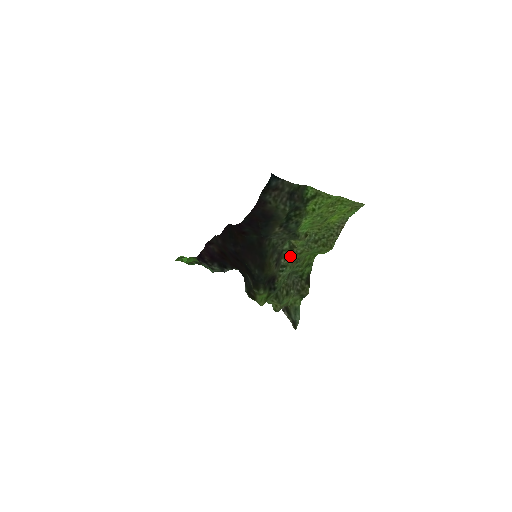
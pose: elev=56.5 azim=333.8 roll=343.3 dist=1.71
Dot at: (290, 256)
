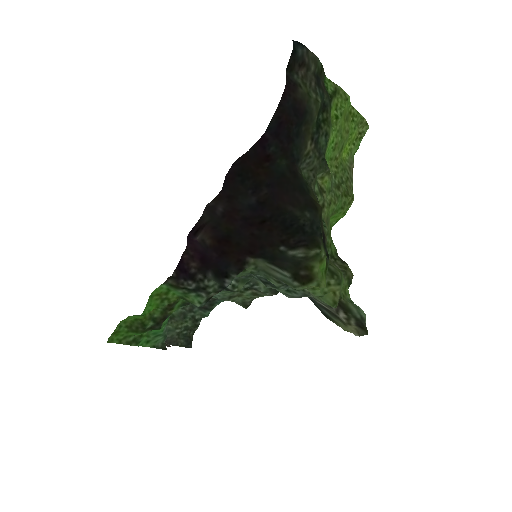
Dot at: (322, 207)
